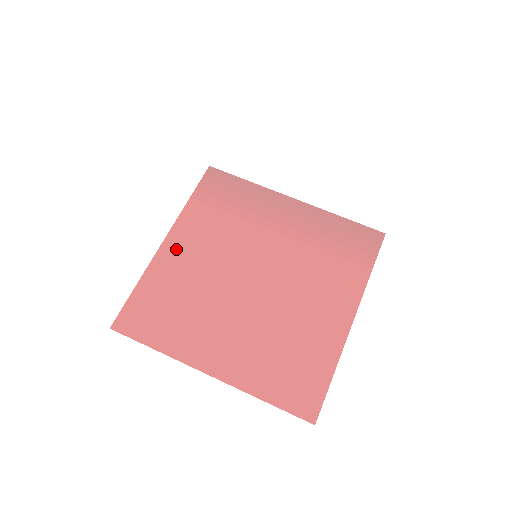
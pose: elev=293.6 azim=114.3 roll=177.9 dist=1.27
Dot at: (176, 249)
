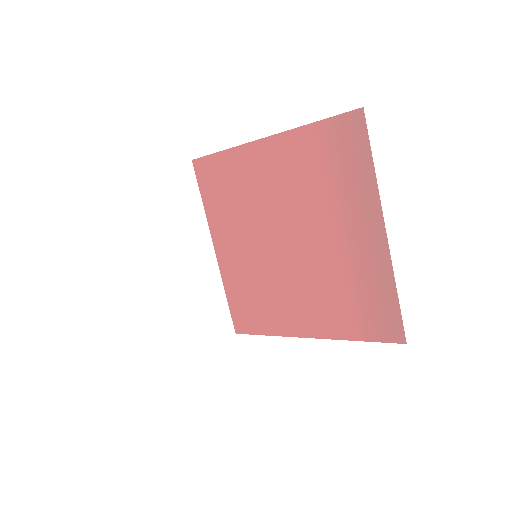
Dot at: (264, 156)
